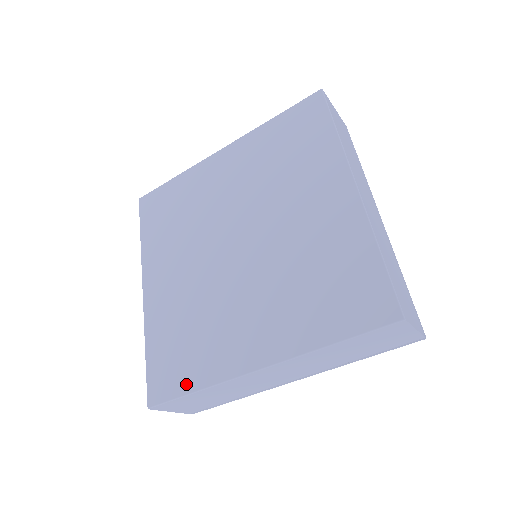
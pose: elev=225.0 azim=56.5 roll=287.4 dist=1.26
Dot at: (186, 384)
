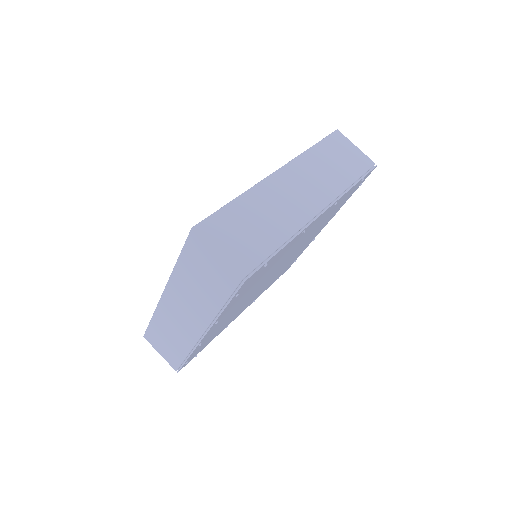
Dot at: occluded
